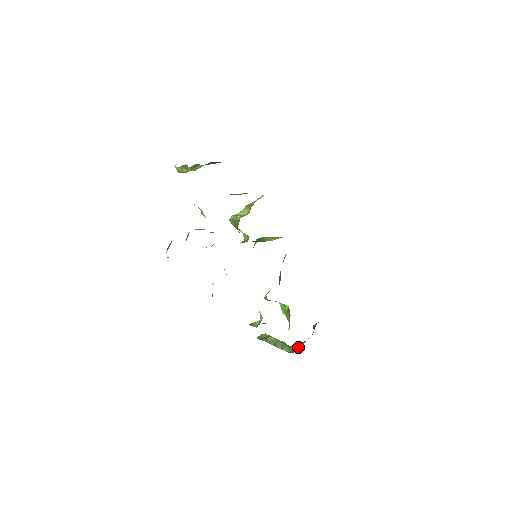
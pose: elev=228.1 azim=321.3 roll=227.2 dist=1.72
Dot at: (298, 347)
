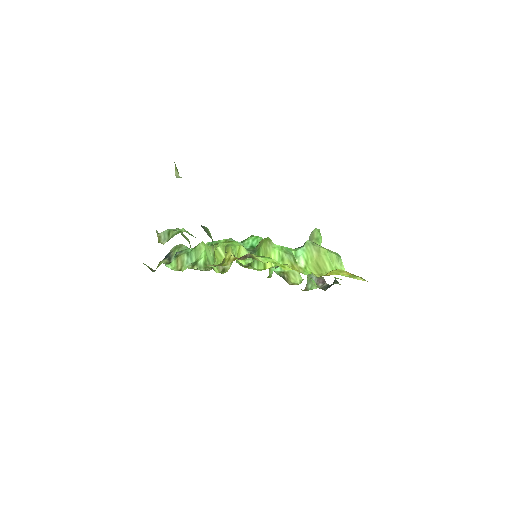
Dot at: occluded
